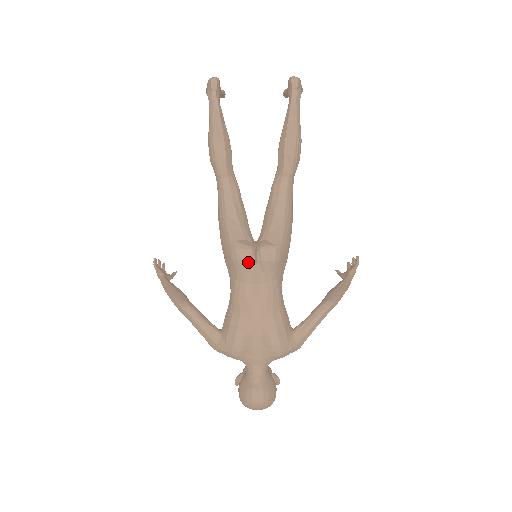
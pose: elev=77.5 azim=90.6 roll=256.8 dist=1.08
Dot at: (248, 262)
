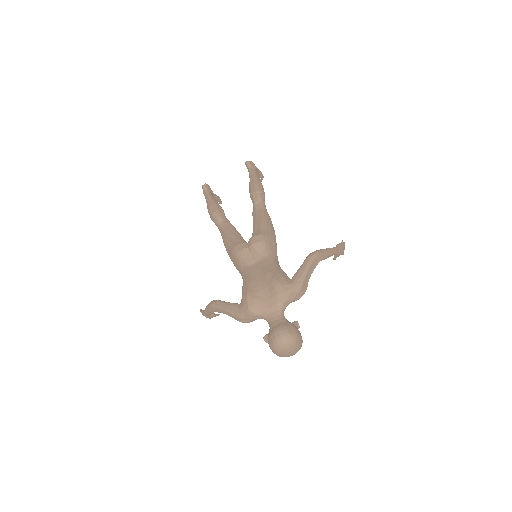
Dot at: (243, 250)
